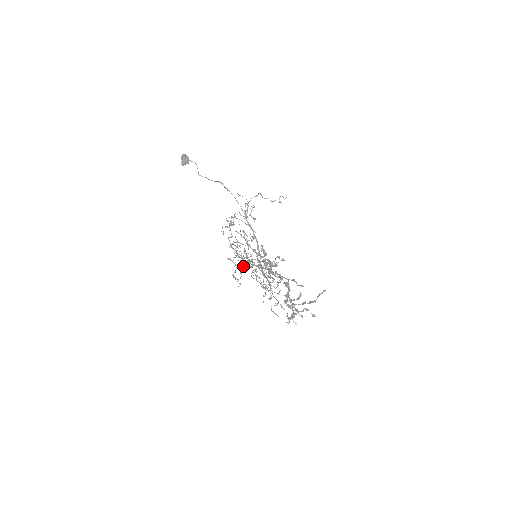
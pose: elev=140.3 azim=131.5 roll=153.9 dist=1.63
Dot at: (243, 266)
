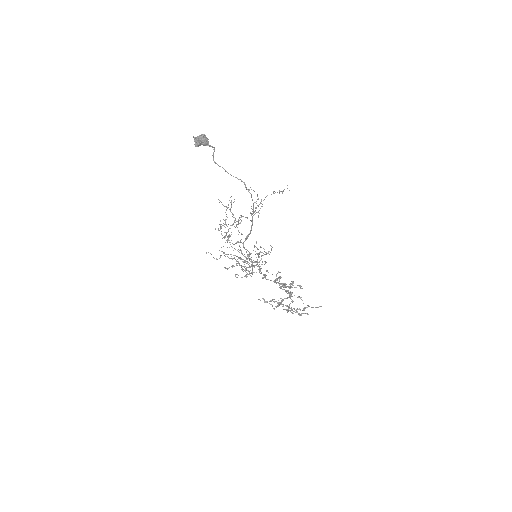
Dot at: (233, 255)
